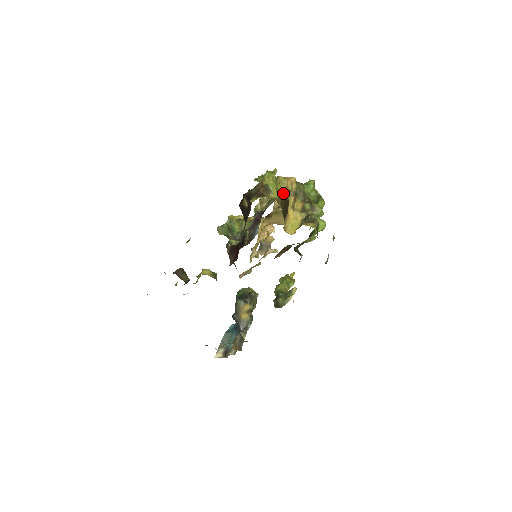
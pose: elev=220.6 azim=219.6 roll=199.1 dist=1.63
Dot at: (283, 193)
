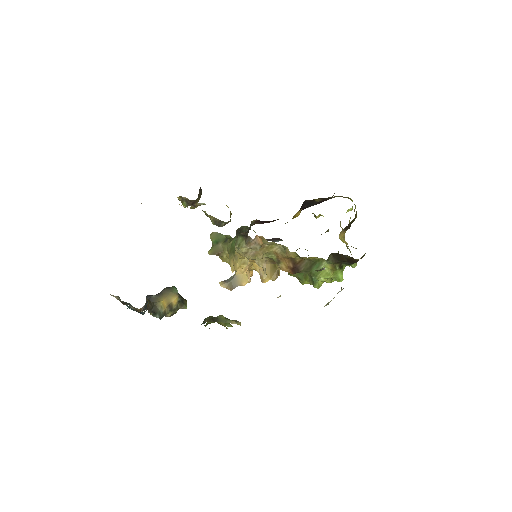
Dot at: occluded
